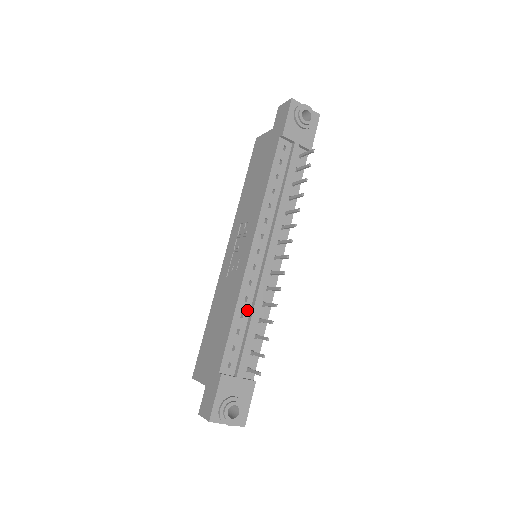
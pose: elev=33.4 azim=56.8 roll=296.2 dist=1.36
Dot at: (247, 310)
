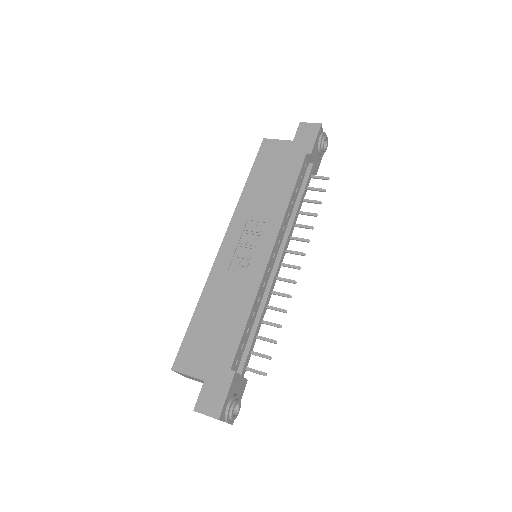
Dot at: (257, 310)
